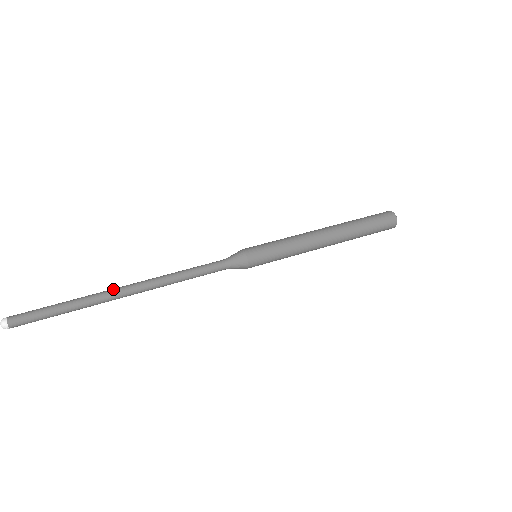
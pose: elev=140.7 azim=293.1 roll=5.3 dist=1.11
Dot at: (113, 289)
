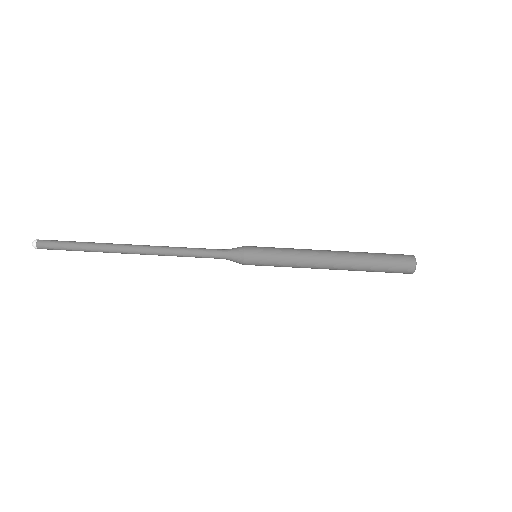
Dot at: (122, 252)
